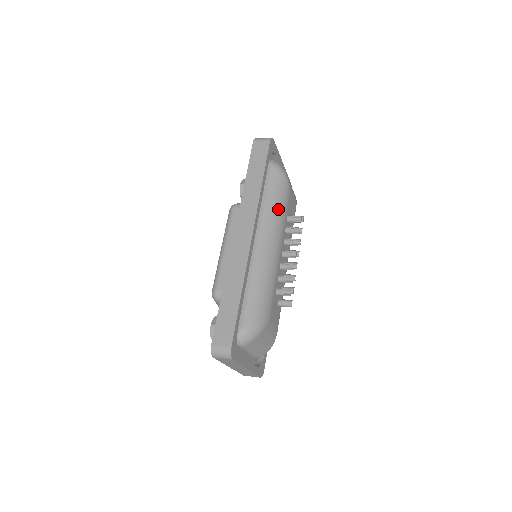
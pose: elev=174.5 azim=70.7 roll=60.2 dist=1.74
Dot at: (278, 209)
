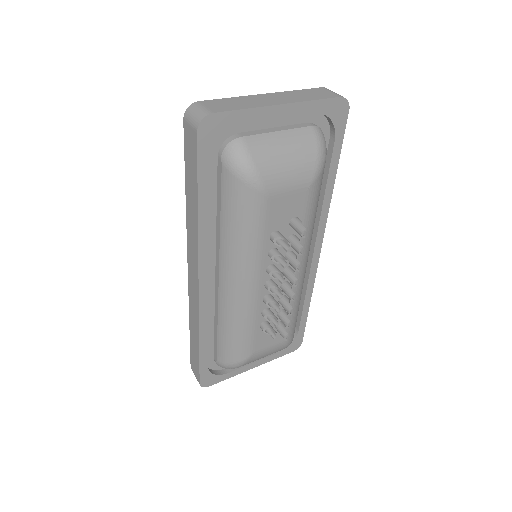
Dot at: (241, 239)
